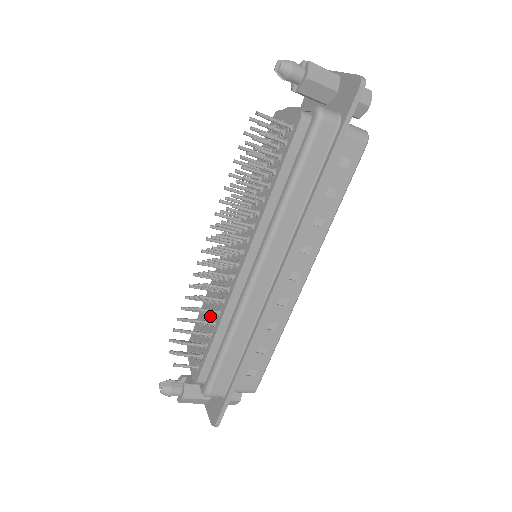
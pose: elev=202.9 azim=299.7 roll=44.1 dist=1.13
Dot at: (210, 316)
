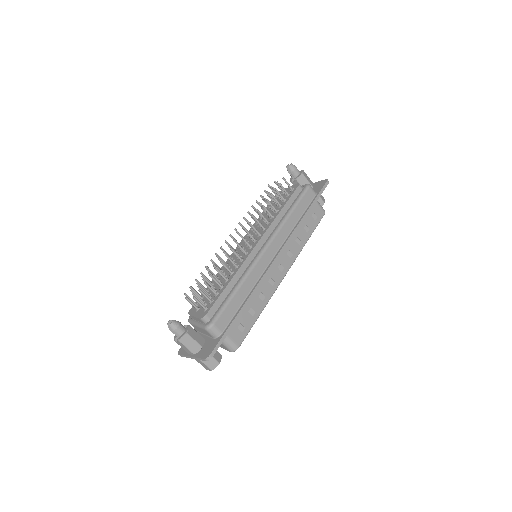
Dot at: (221, 281)
